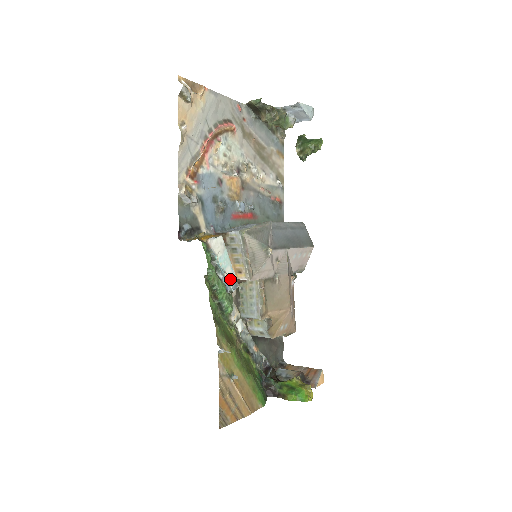
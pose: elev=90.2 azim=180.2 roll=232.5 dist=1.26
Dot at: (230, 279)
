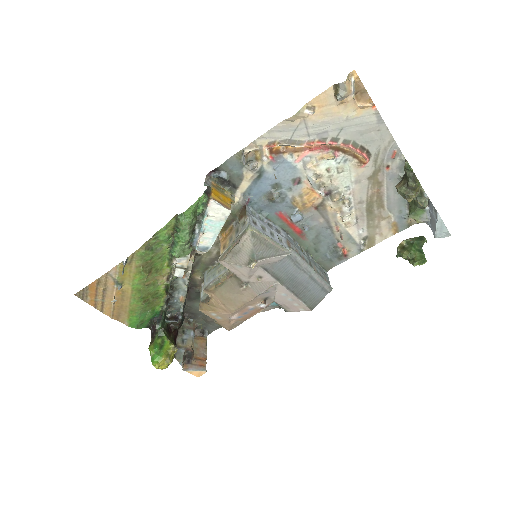
Dot at: (204, 241)
